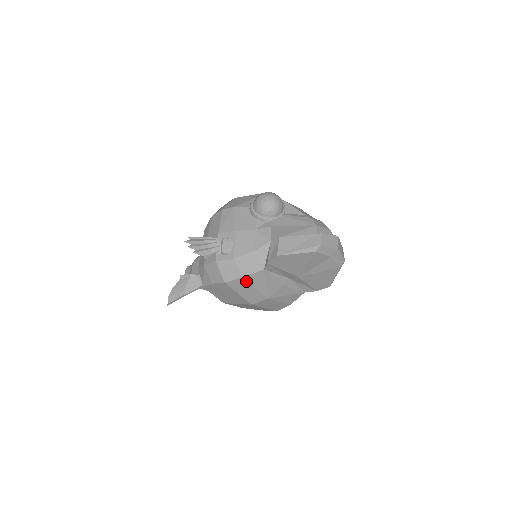
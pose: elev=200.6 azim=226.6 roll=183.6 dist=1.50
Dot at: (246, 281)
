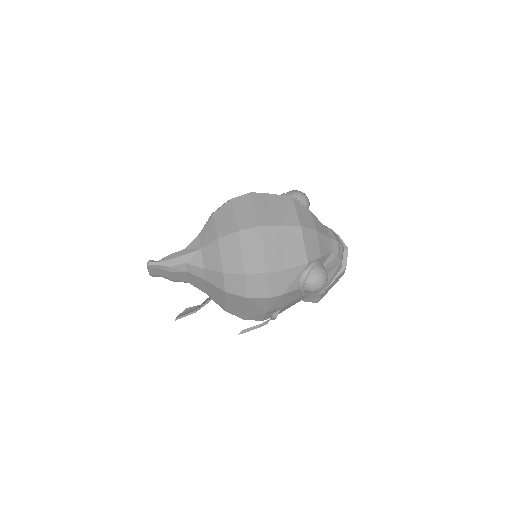
Dot at: occluded
